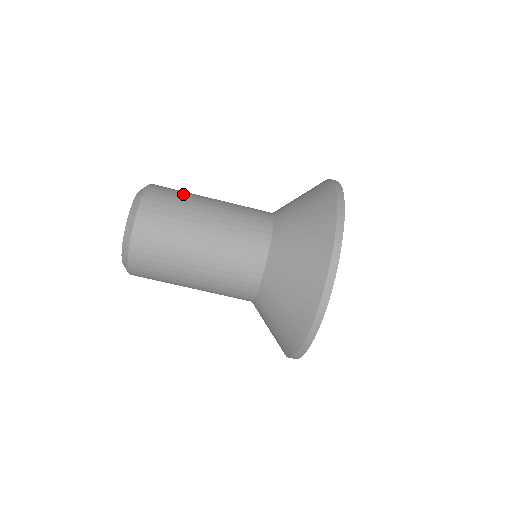
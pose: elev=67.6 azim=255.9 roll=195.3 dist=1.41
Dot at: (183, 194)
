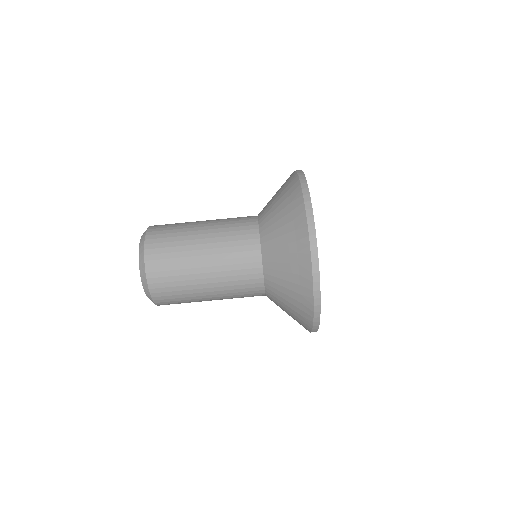
Dot at: occluded
